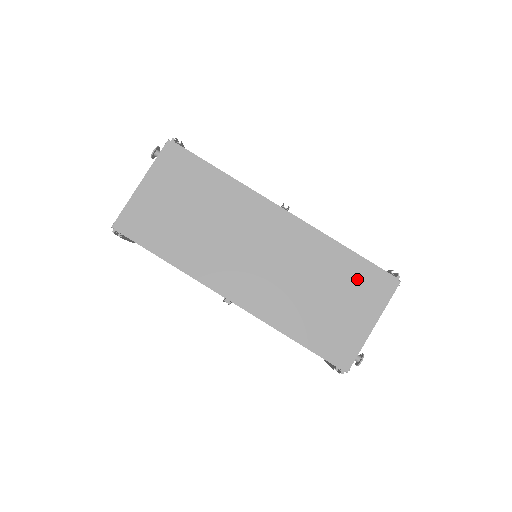
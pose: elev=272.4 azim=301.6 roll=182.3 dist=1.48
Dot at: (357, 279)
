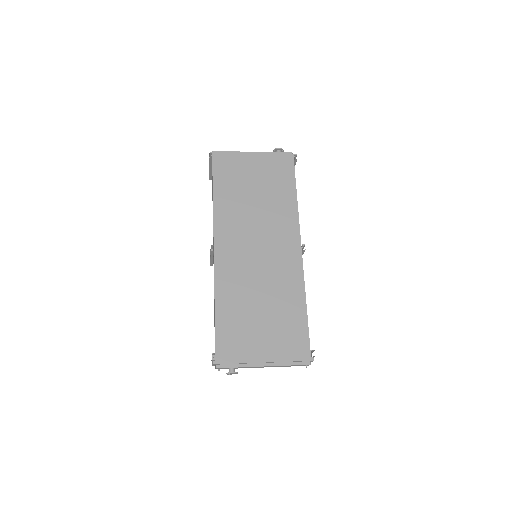
Dot at: (290, 329)
